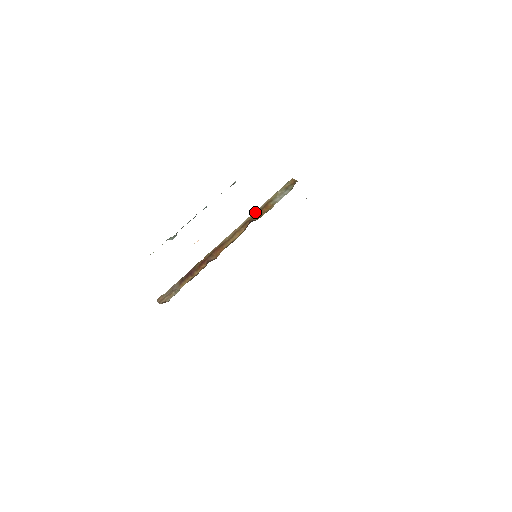
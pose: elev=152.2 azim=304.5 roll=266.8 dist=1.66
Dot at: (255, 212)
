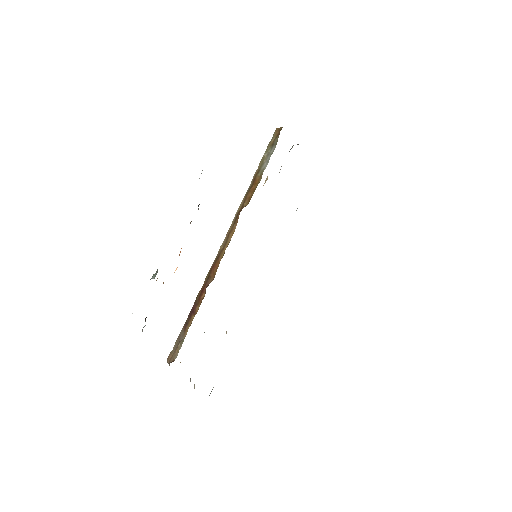
Dot at: (244, 196)
